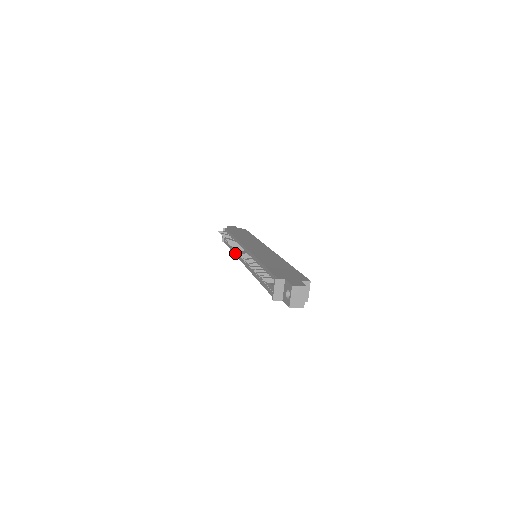
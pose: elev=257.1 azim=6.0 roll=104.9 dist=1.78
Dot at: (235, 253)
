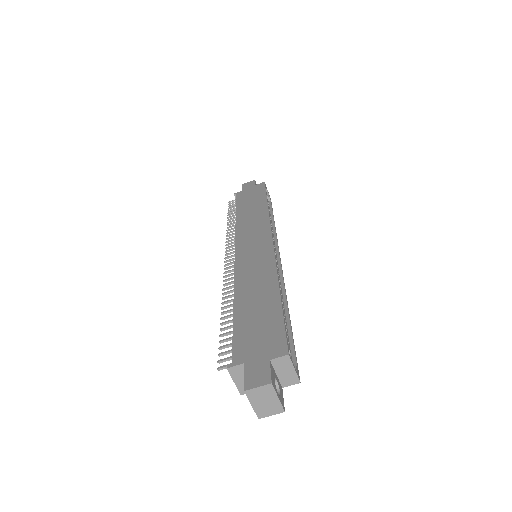
Dot at: occluded
